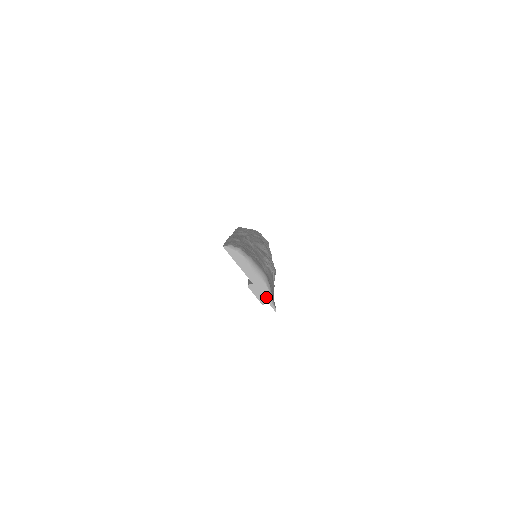
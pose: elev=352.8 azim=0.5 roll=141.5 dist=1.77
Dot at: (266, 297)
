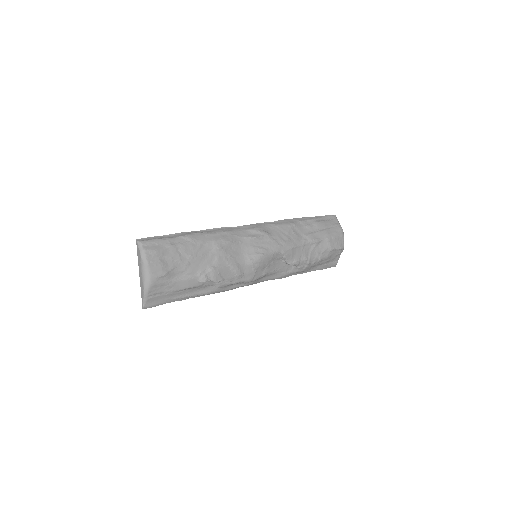
Dot at: (142, 295)
